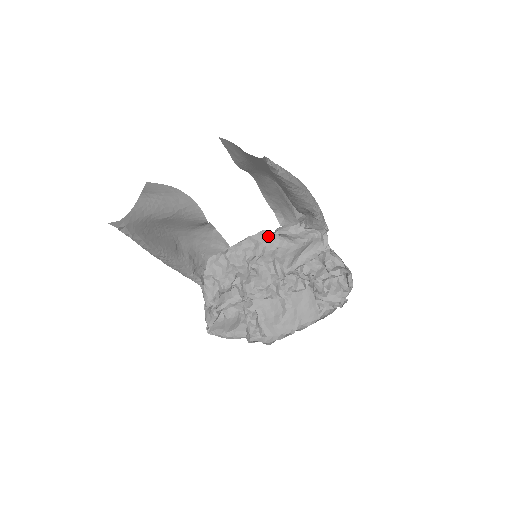
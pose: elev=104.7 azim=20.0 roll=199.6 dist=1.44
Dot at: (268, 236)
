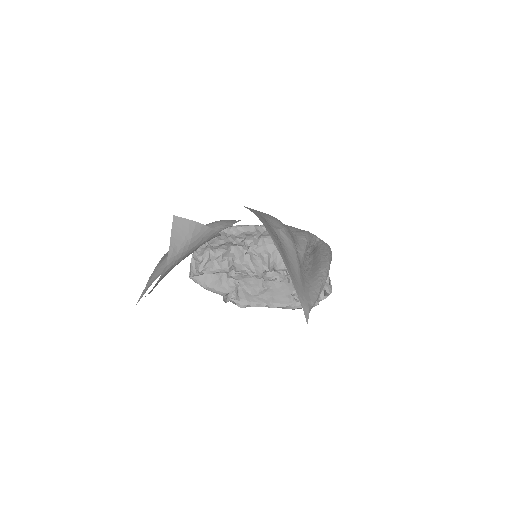
Dot at: occluded
